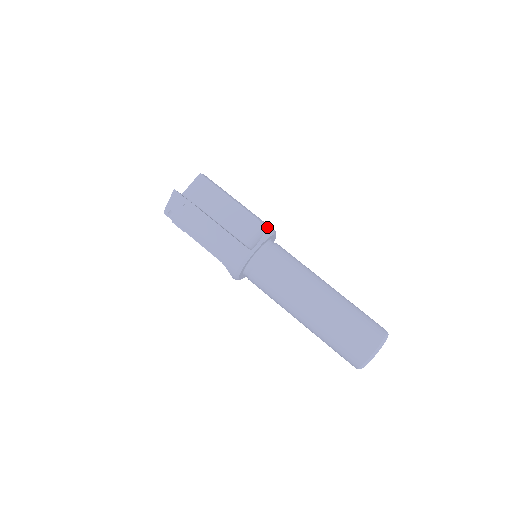
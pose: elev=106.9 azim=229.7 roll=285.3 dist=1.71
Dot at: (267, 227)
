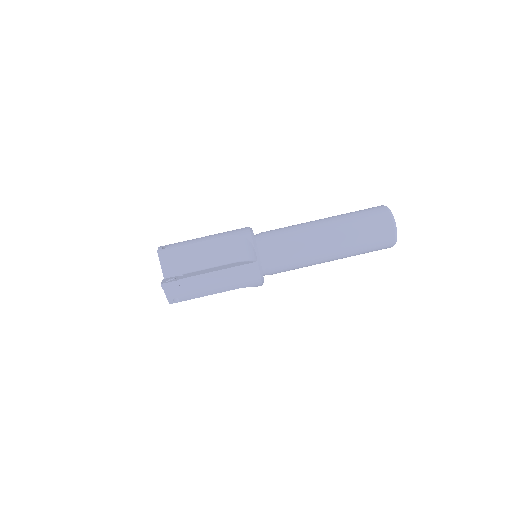
Dot at: (244, 233)
